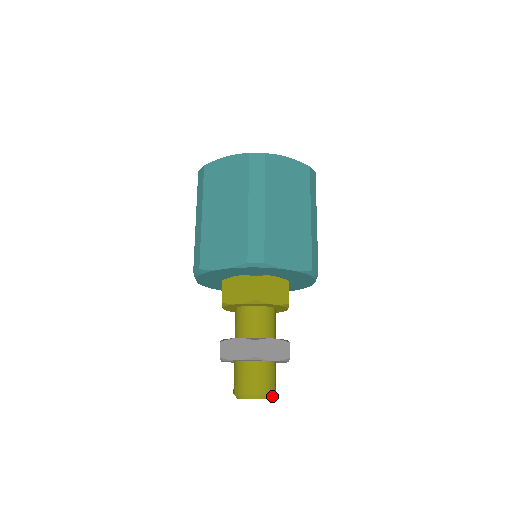
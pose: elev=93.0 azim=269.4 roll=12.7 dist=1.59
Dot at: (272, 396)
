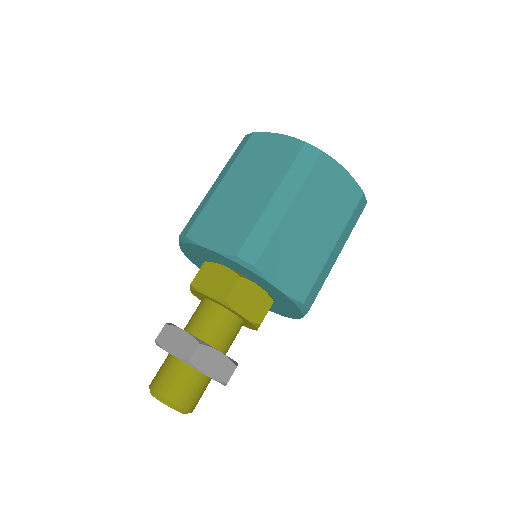
Dot at: (187, 412)
